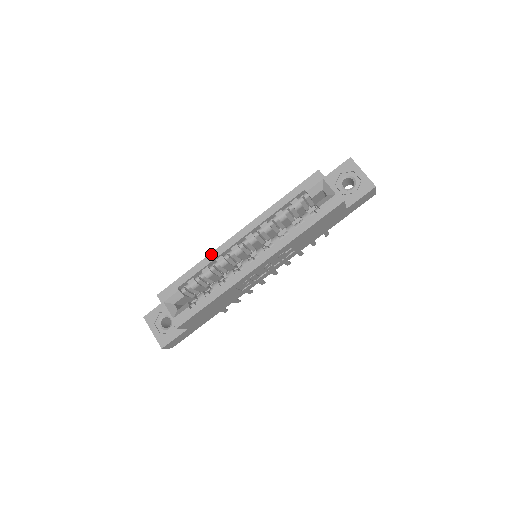
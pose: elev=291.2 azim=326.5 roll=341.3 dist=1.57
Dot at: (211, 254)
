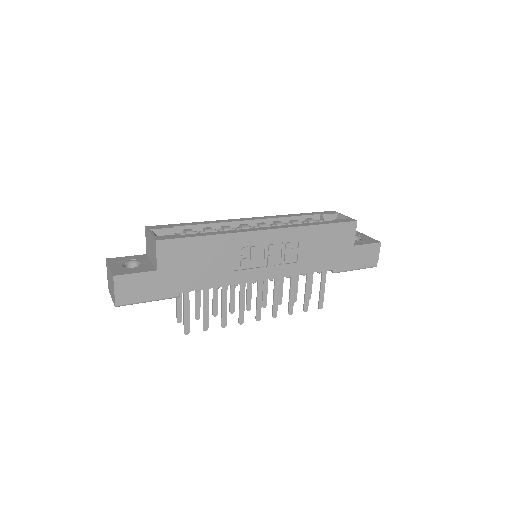
Dot at: (219, 220)
